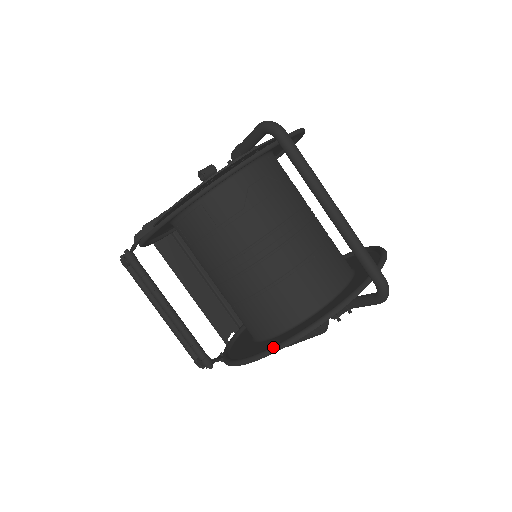
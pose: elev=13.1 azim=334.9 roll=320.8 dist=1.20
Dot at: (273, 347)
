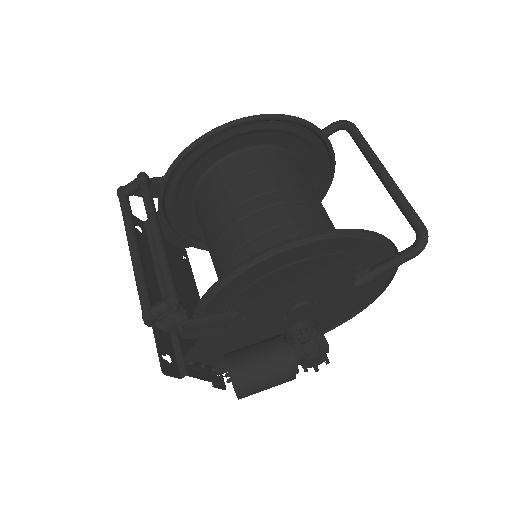
Dot at: (321, 231)
